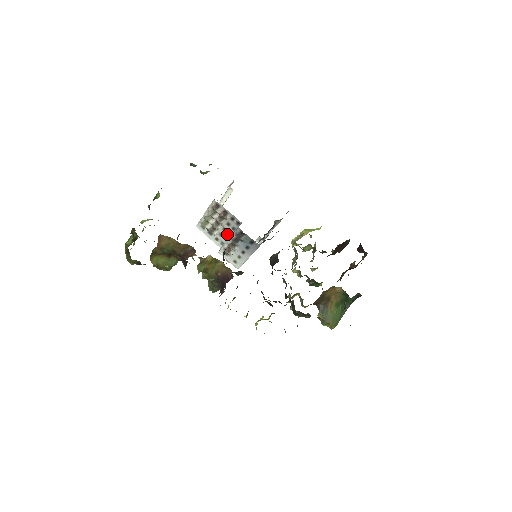
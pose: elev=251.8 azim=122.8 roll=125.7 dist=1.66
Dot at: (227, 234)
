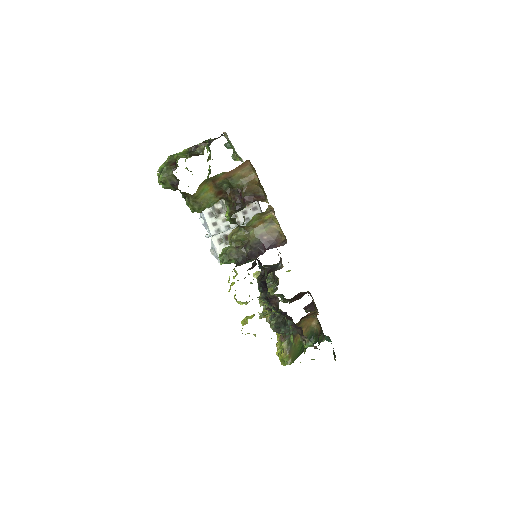
Dot at: occluded
